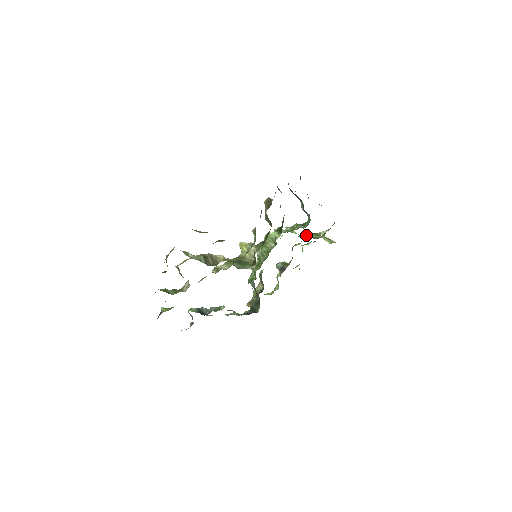
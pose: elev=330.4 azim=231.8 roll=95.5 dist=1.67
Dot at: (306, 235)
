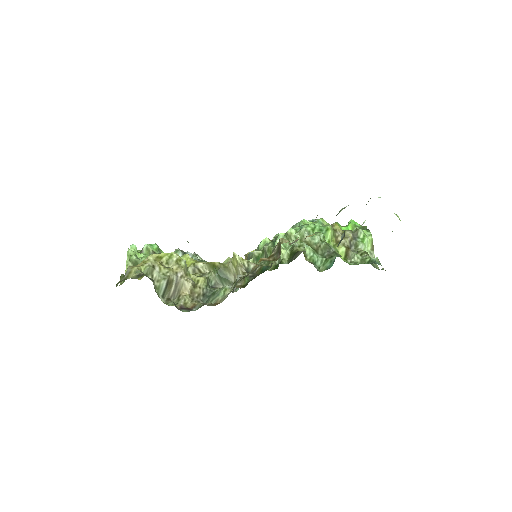
Dot at: (337, 248)
